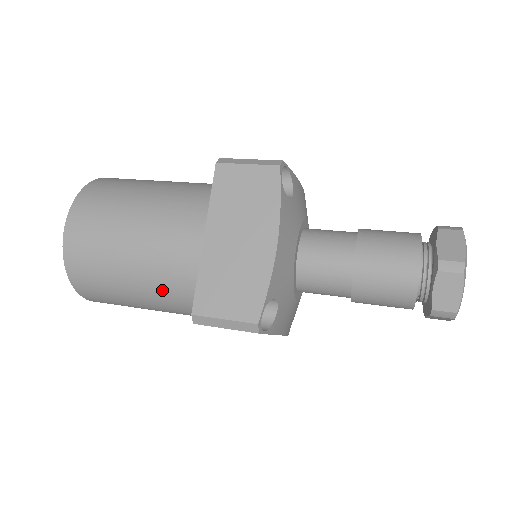
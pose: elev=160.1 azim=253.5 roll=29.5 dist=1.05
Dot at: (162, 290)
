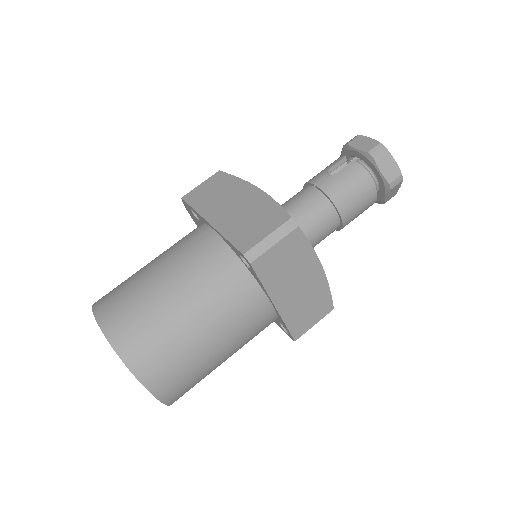
Dot at: occluded
